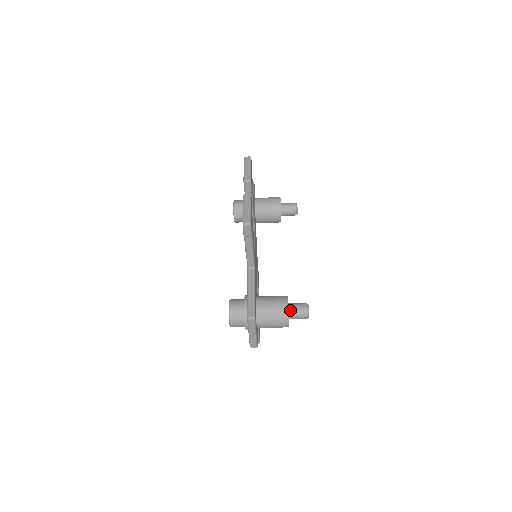
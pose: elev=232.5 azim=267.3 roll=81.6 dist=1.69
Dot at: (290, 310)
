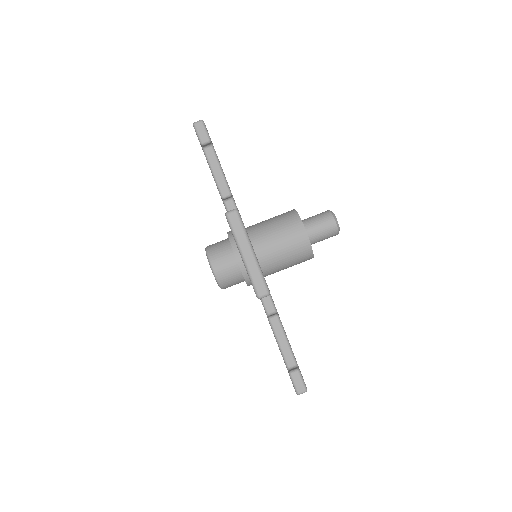
Dot at: (303, 221)
